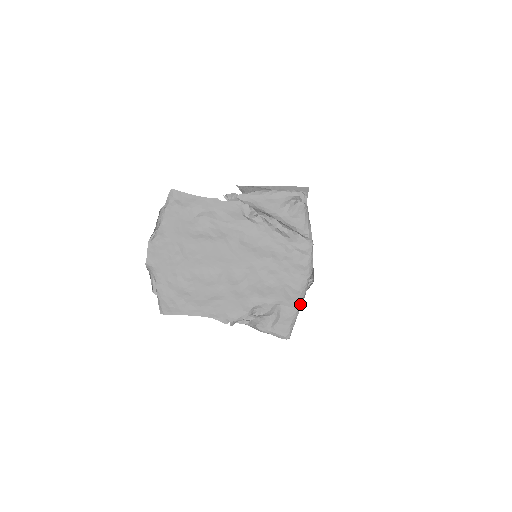
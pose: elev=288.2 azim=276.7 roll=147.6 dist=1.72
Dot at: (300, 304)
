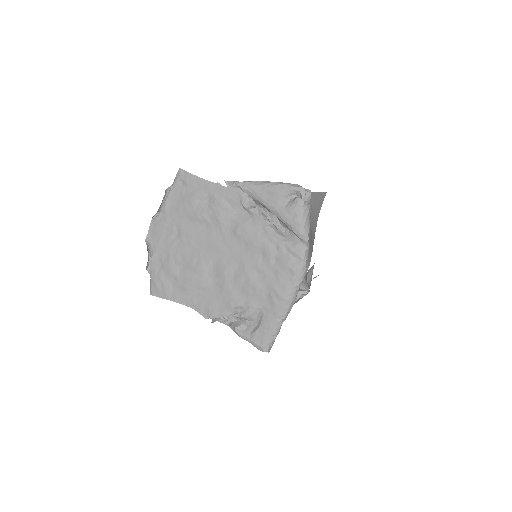
Dot at: (284, 314)
